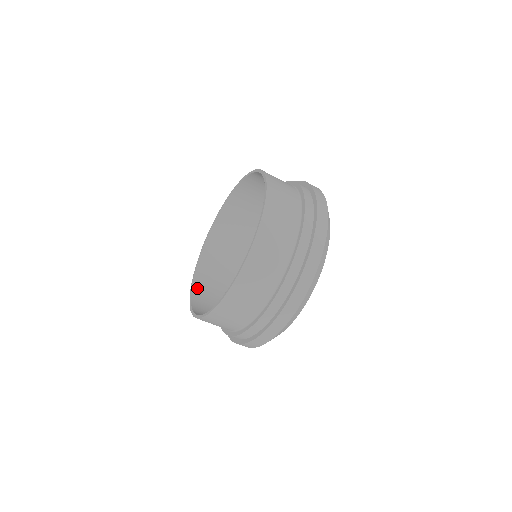
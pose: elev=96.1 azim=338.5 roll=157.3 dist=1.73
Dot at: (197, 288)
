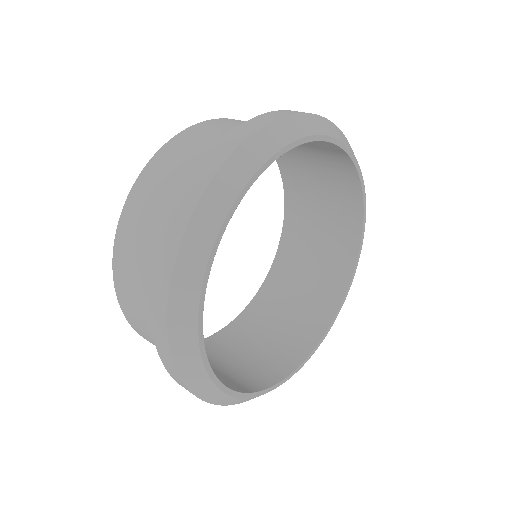
Dot at: (221, 336)
